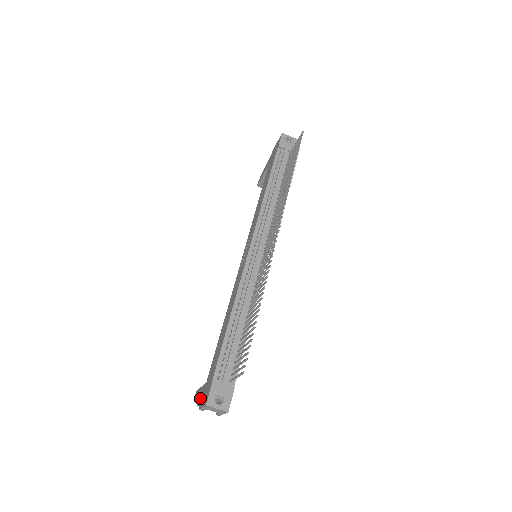
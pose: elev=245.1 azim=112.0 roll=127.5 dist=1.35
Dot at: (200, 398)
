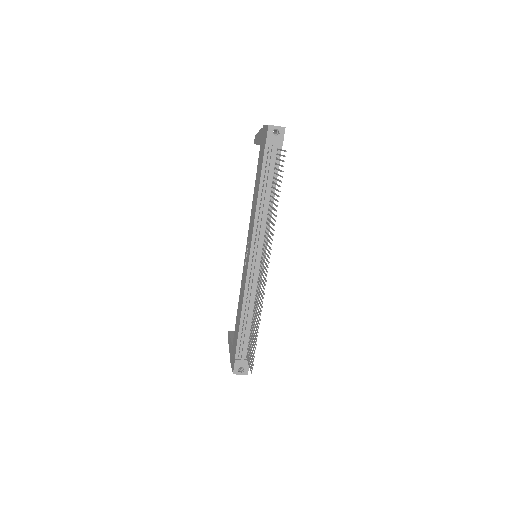
Dot at: (230, 352)
